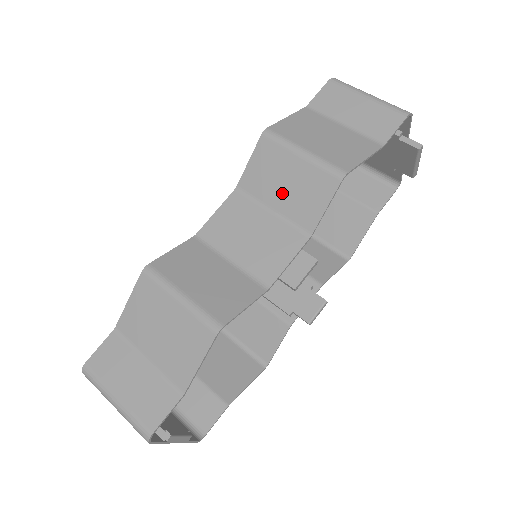
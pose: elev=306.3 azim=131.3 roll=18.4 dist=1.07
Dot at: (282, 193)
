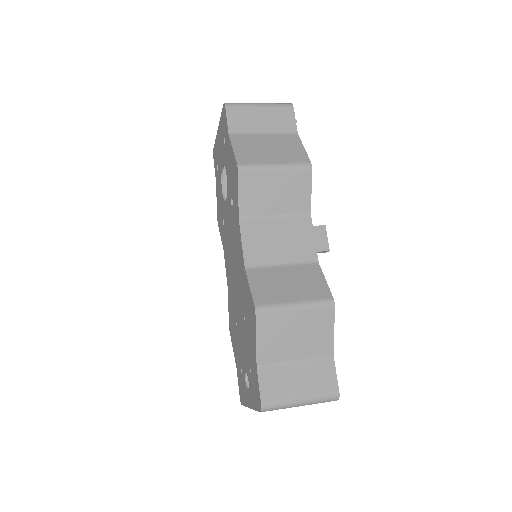
Dot at: (276, 201)
